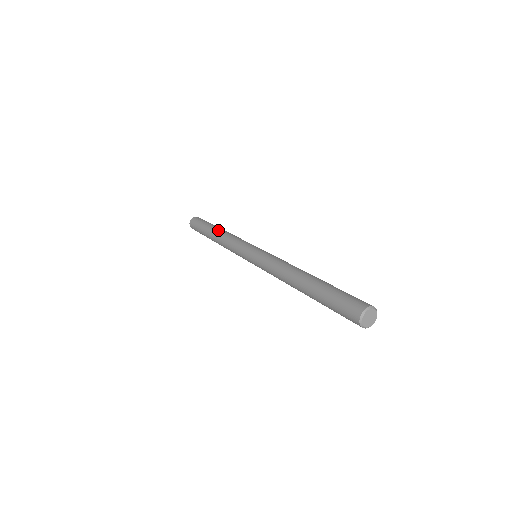
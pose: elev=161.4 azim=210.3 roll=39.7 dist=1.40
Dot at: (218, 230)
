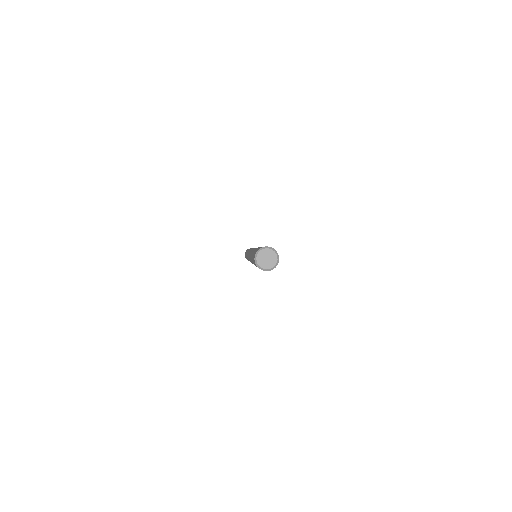
Dot at: occluded
